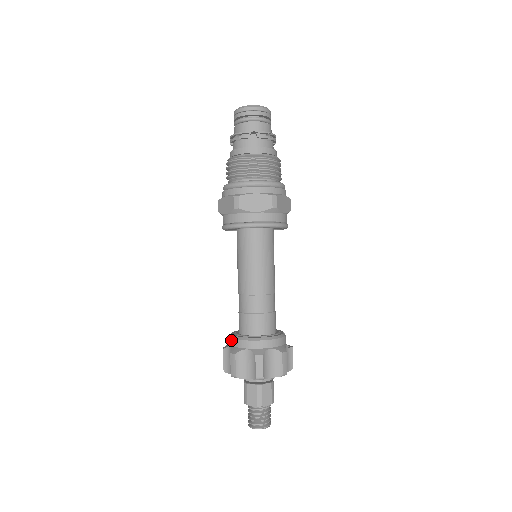
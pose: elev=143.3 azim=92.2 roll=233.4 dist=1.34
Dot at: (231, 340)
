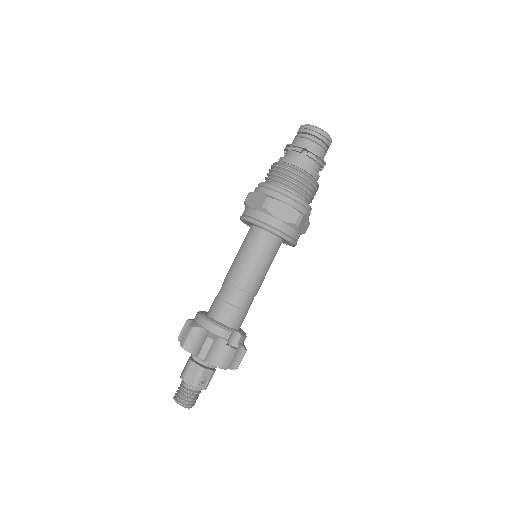
Dot at: occluded
